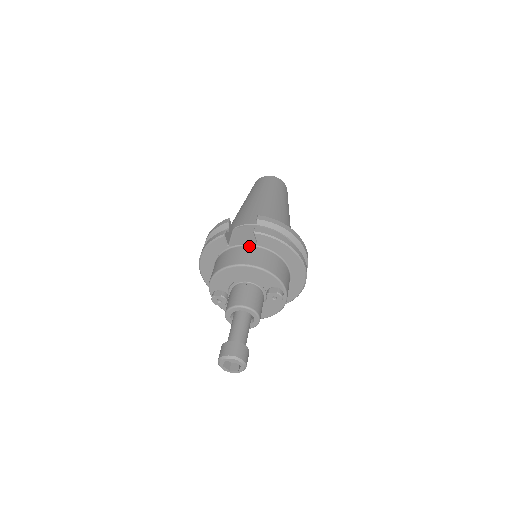
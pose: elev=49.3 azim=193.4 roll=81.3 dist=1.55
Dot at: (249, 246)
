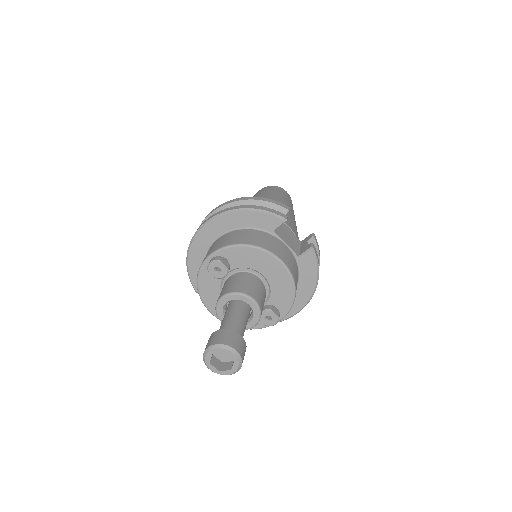
Dot at: (291, 252)
